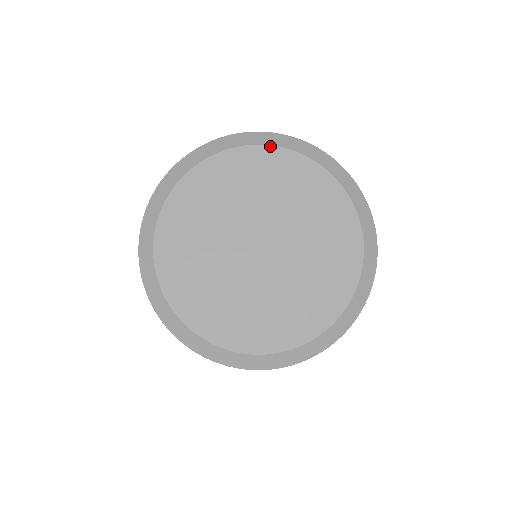
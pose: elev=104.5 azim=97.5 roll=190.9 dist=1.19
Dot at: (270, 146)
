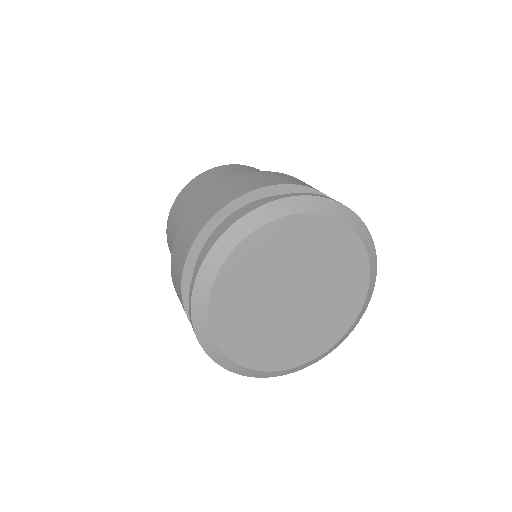
Dot at: (246, 238)
